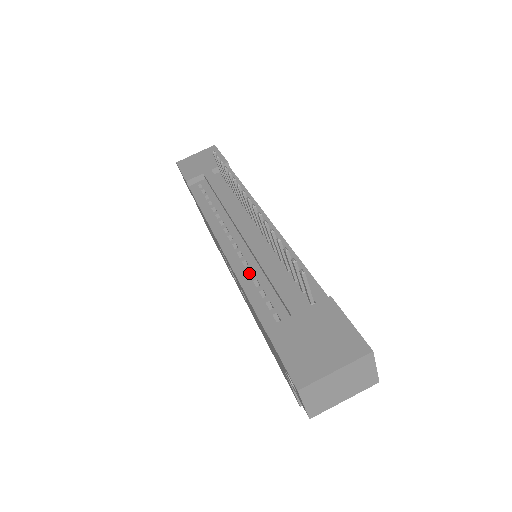
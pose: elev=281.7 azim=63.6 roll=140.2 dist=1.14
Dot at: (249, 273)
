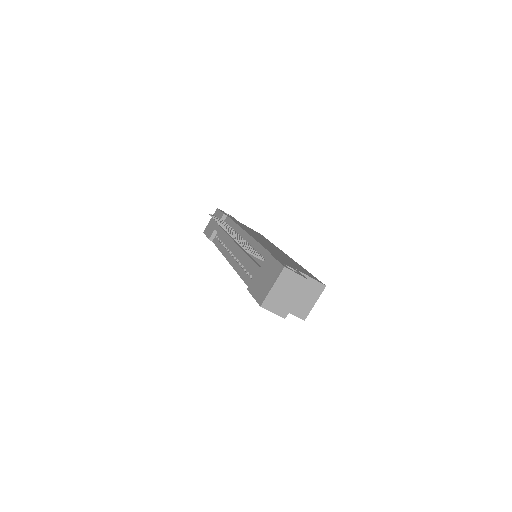
Dot at: occluded
